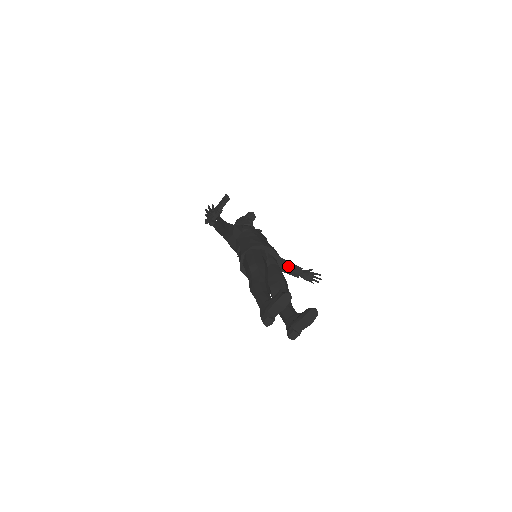
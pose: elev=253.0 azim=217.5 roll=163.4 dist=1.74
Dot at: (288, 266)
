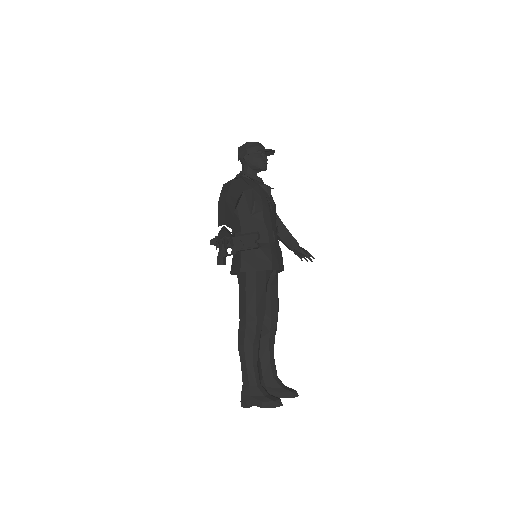
Dot at: (285, 236)
